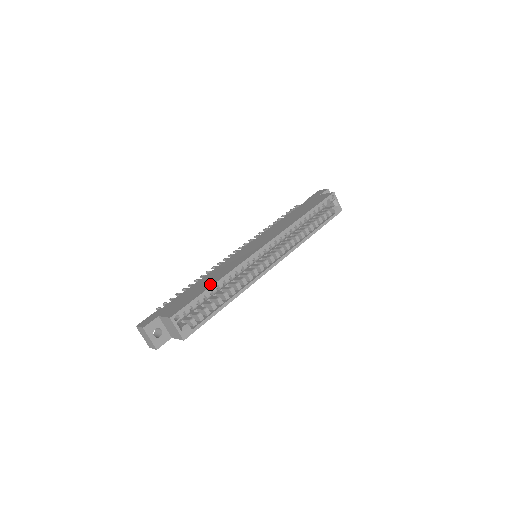
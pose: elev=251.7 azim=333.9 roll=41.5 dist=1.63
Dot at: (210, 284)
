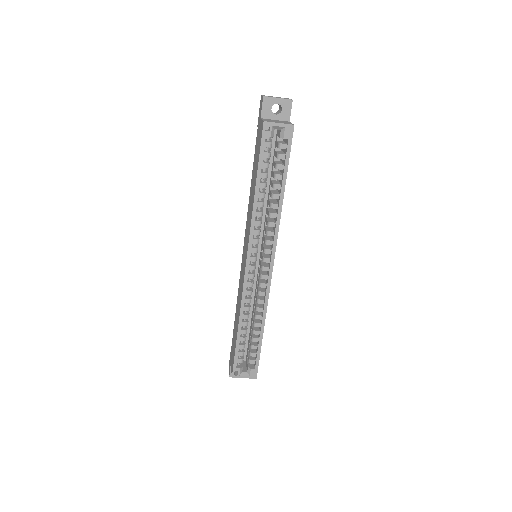
Dot at: (236, 330)
